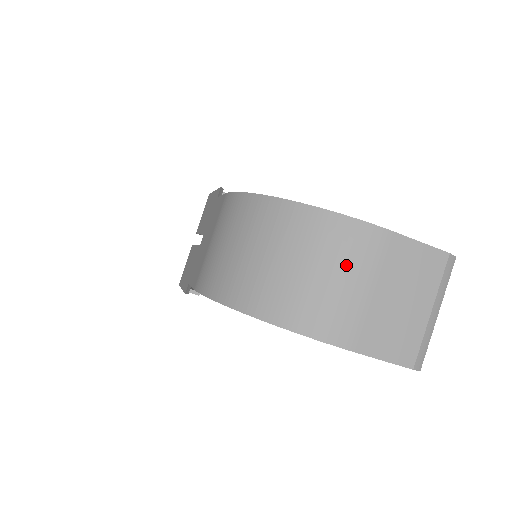
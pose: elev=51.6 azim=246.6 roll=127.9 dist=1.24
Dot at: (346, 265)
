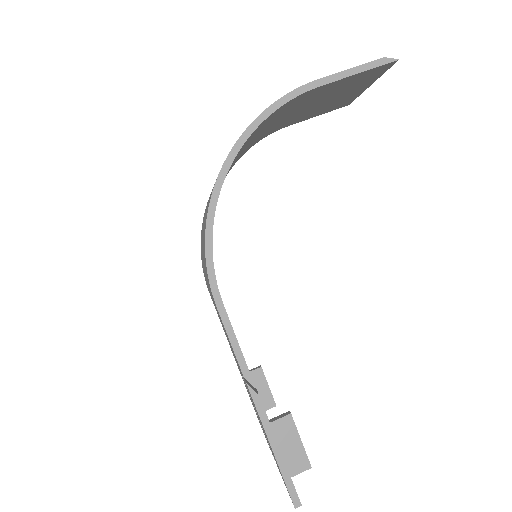
Dot at: occluded
